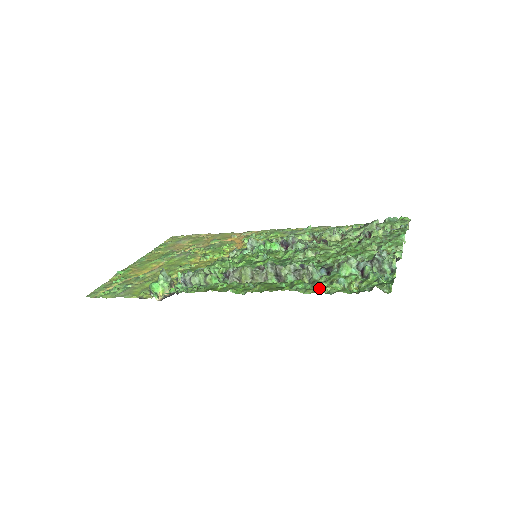
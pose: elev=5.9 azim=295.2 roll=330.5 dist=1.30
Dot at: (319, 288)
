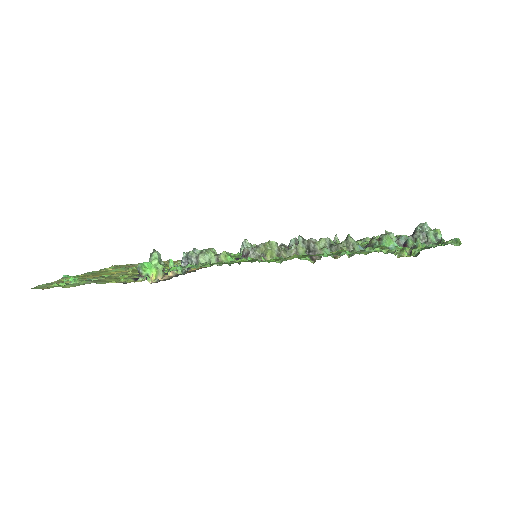
Dot at: (374, 250)
